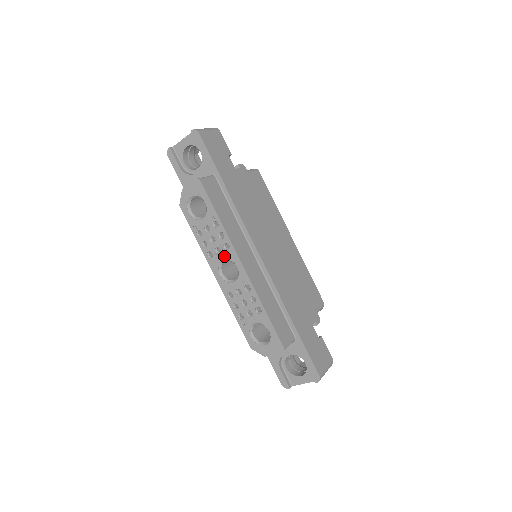
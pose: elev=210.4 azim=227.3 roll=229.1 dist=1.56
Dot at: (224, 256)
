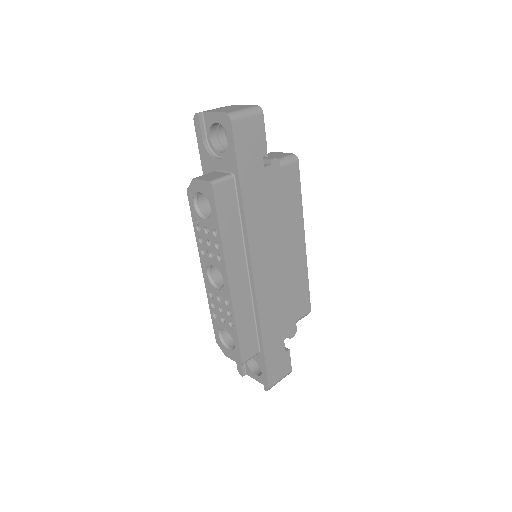
Dot at: (215, 264)
